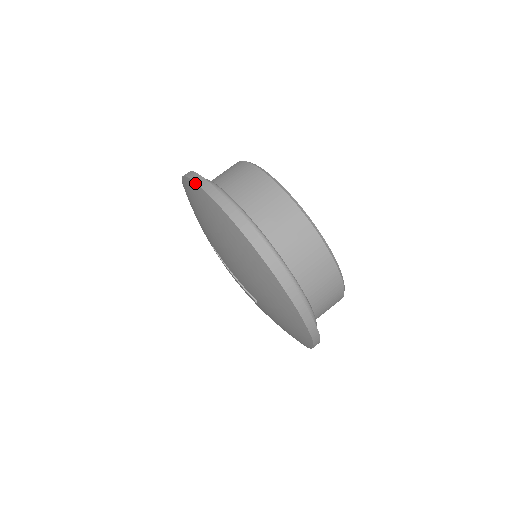
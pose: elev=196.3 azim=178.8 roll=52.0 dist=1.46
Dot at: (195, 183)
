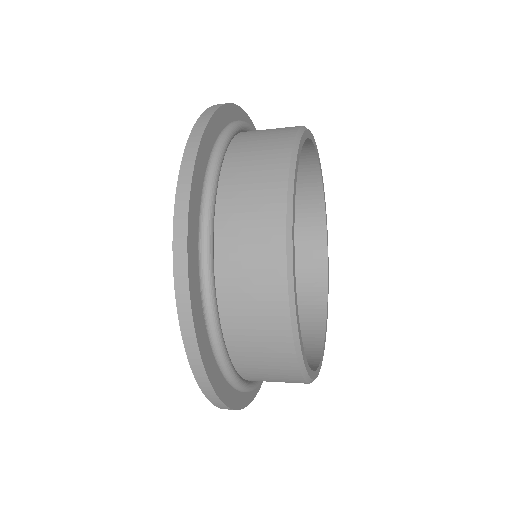
Dot at: (172, 242)
